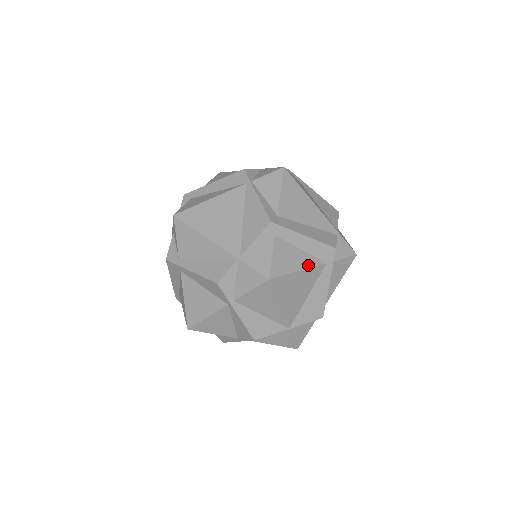
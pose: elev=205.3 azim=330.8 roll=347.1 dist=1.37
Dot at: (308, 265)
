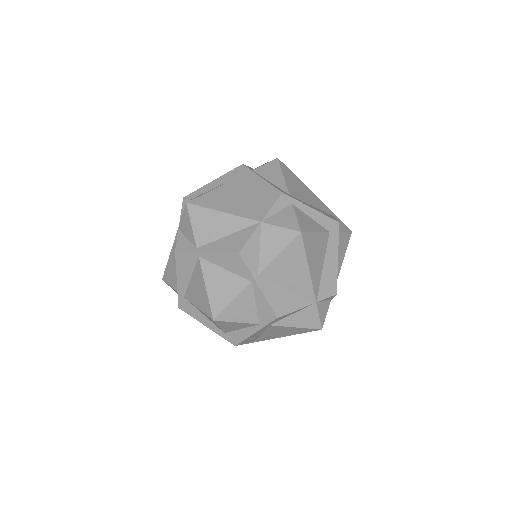
Dot at: (225, 183)
